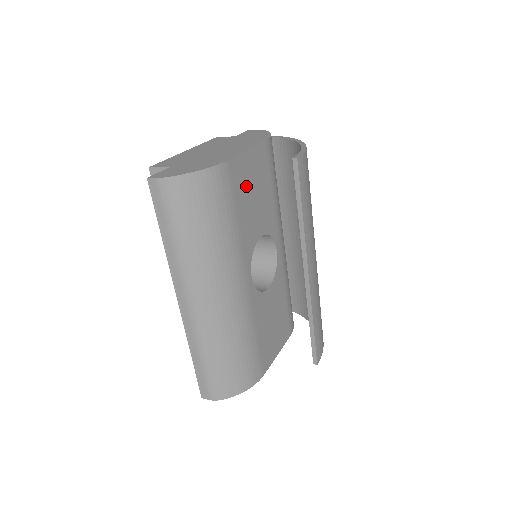
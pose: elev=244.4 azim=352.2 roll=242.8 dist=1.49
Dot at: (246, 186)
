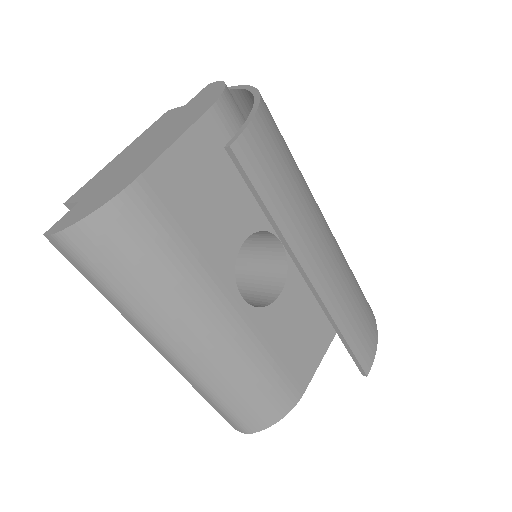
Dot at: (190, 192)
